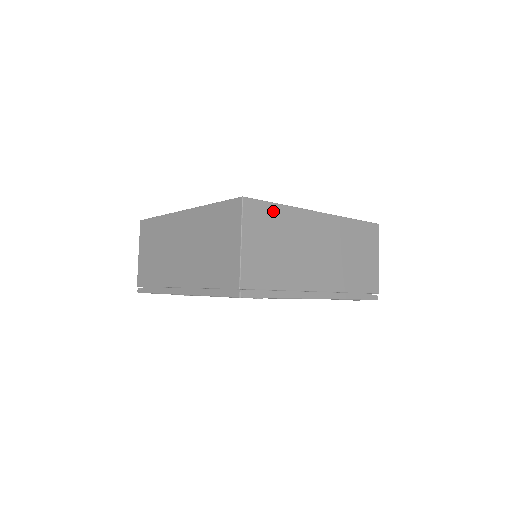
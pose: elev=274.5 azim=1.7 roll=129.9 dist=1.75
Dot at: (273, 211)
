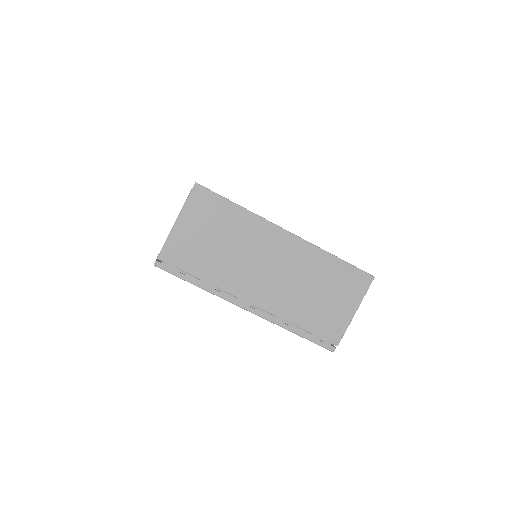
Dot at: occluded
